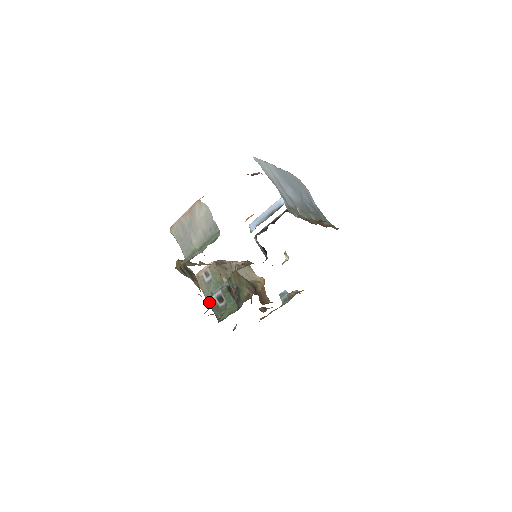
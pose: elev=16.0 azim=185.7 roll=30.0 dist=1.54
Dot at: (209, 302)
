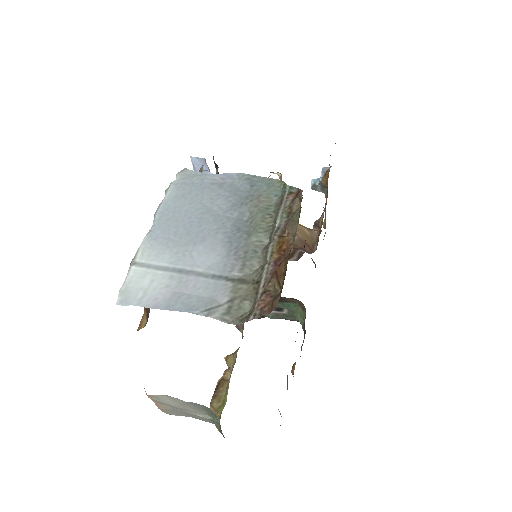
Dot at: (273, 318)
